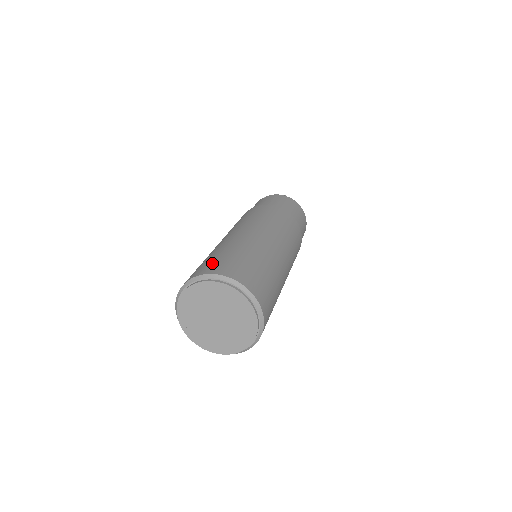
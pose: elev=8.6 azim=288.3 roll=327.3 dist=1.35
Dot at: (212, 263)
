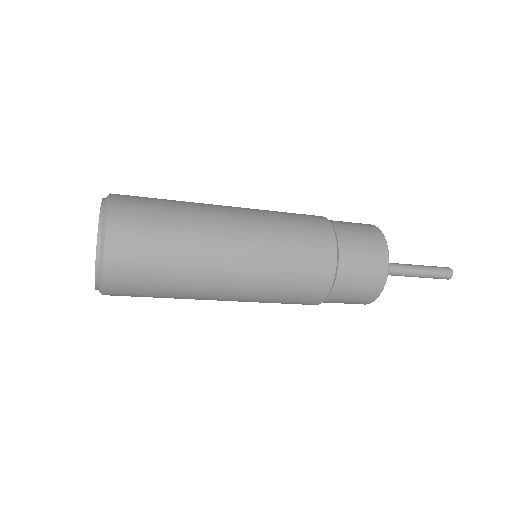
Dot at: occluded
